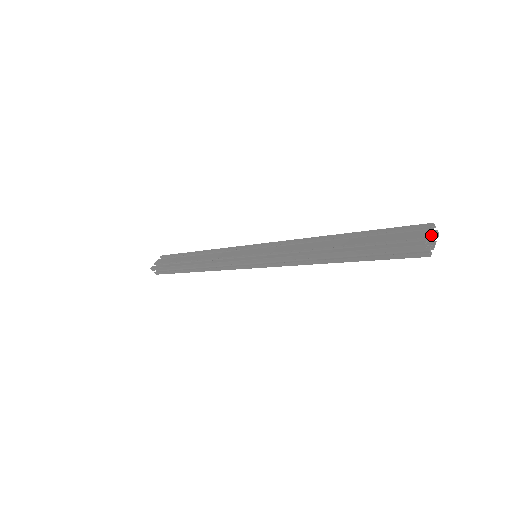
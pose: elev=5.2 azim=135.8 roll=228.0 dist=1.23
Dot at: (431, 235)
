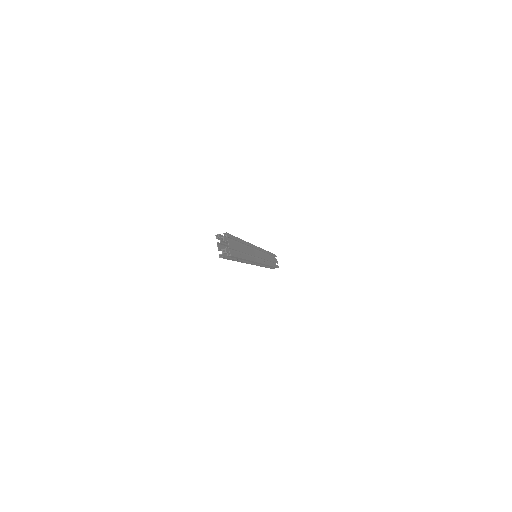
Dot at: (222, 242)
